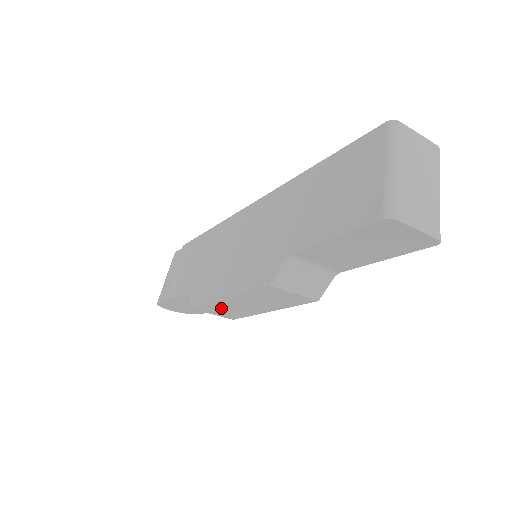
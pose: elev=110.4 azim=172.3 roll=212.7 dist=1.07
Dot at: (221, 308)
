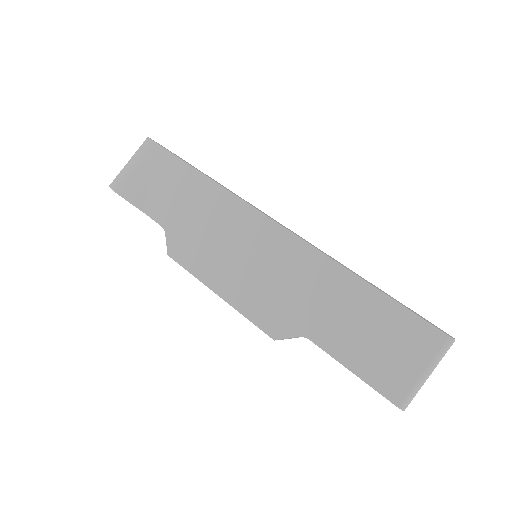
Dot at: occluded
